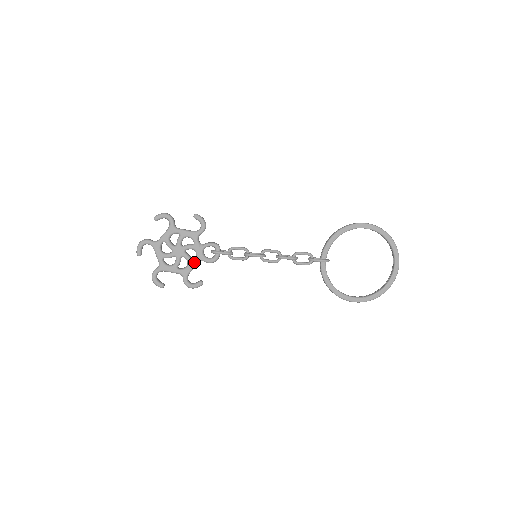
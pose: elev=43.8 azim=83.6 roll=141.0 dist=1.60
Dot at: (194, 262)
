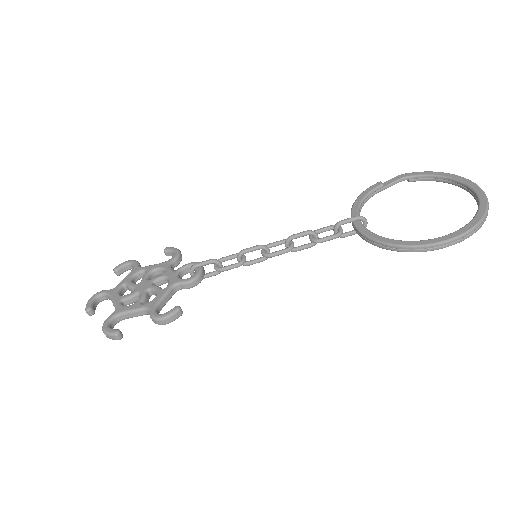
Dot at: (165, 288)
